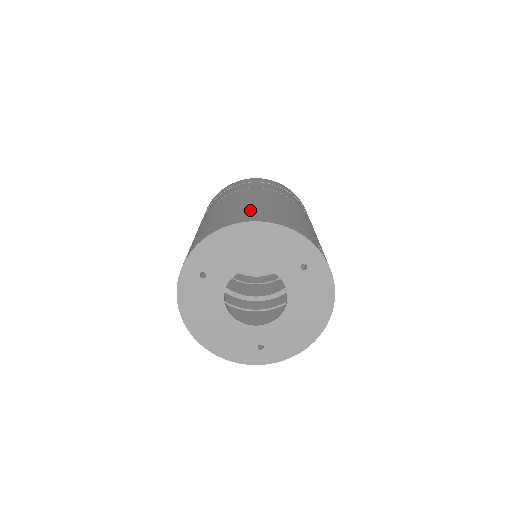
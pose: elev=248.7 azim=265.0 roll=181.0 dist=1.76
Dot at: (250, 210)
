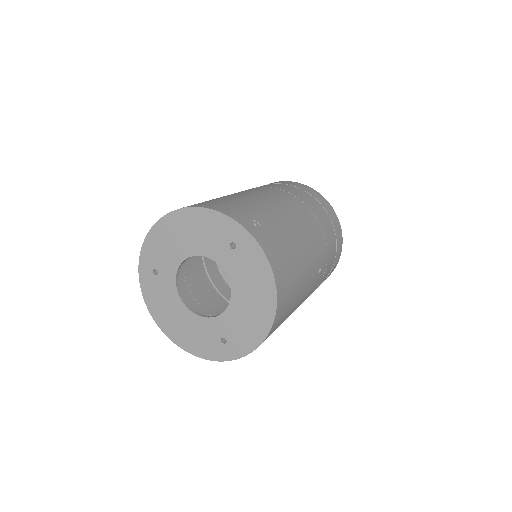
Dot at: occluded
